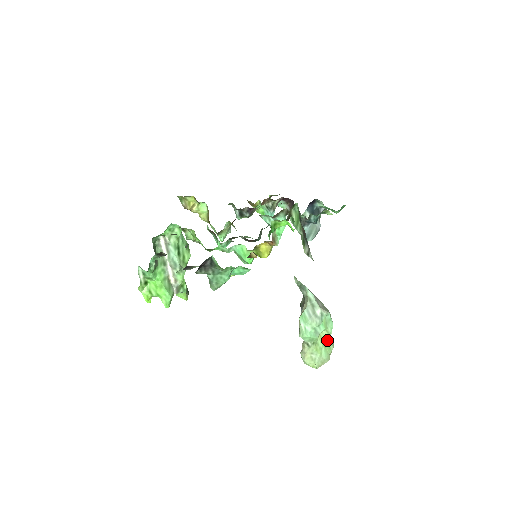
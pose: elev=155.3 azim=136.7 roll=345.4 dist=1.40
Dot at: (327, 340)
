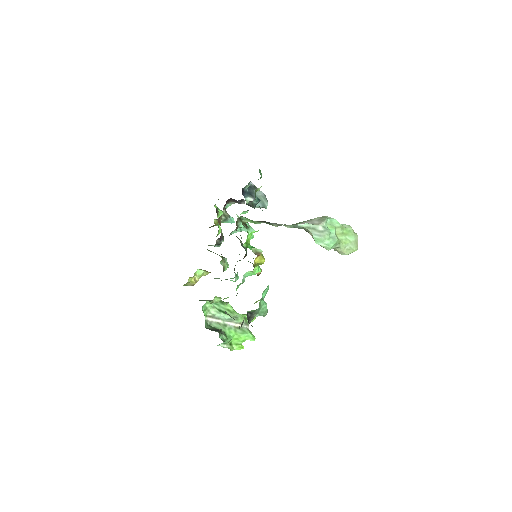
Dot at: (343, 230)
